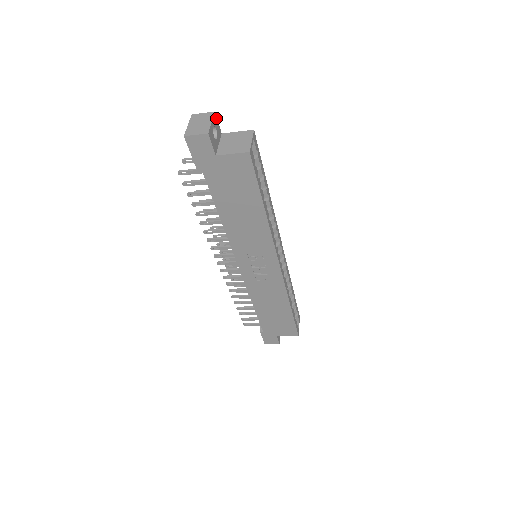
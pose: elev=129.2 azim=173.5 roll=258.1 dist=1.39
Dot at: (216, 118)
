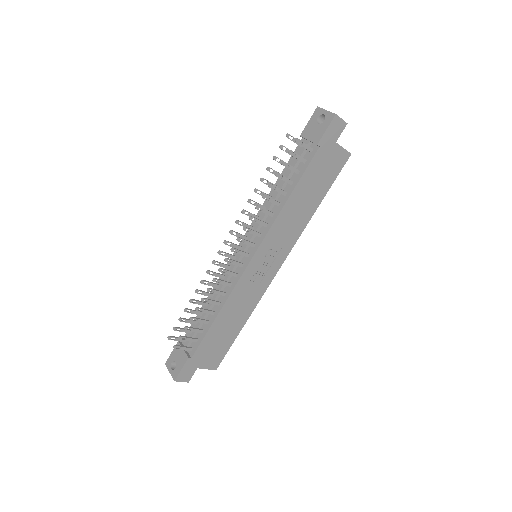
Dot at: occluded
